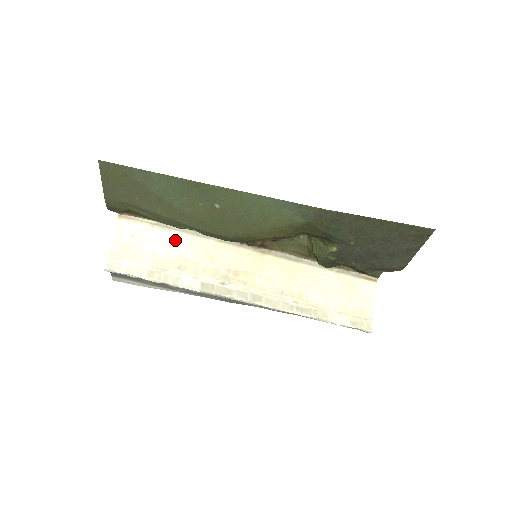
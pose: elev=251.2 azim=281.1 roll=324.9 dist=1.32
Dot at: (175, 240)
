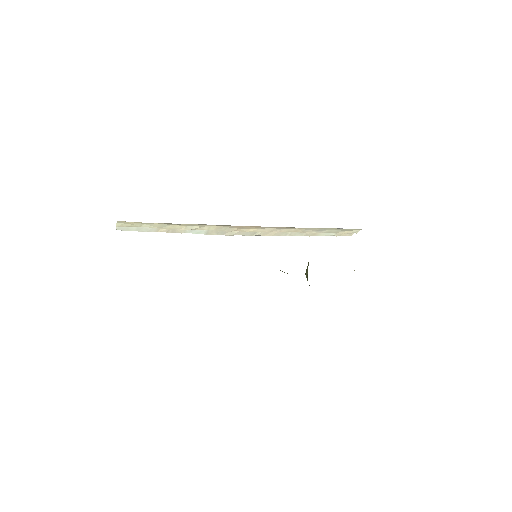
Dot at: occluded
